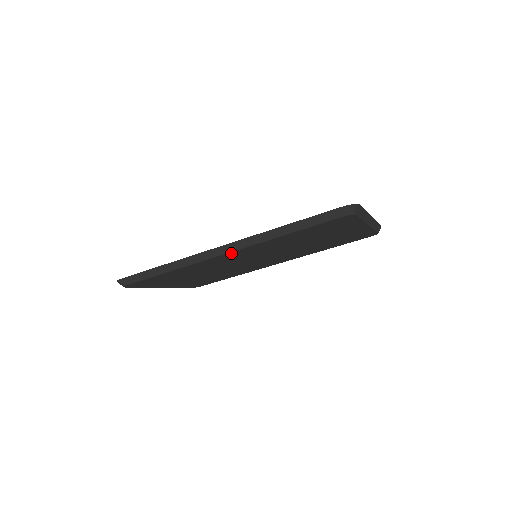
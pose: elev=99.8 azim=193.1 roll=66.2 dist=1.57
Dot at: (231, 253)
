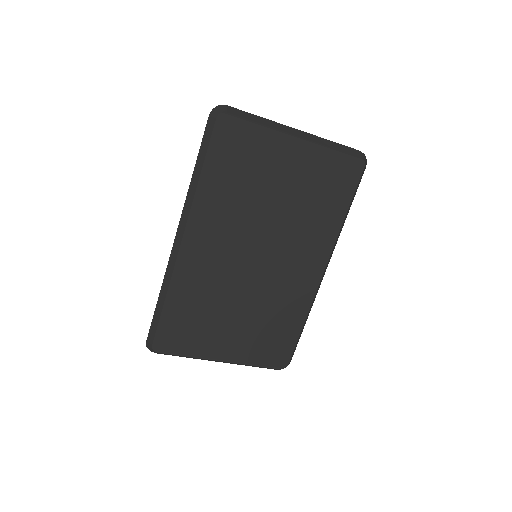
Dot at: (189, 237)
